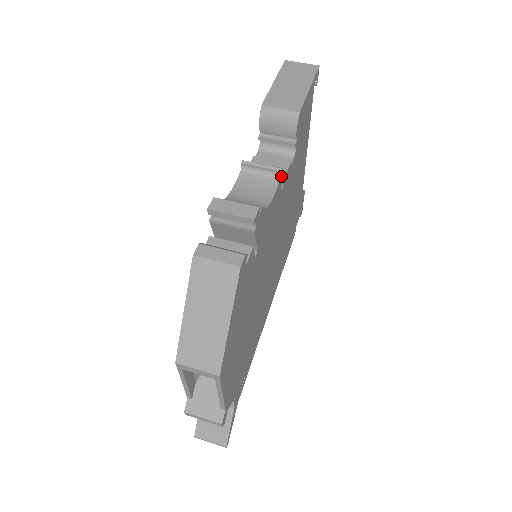
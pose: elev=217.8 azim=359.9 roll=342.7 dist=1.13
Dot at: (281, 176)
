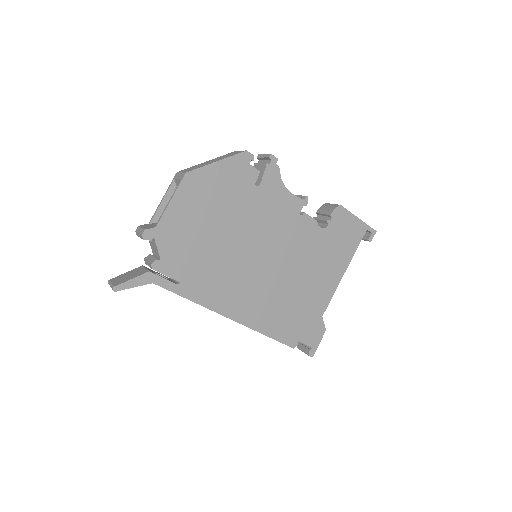
Dot at: (304, 201)
